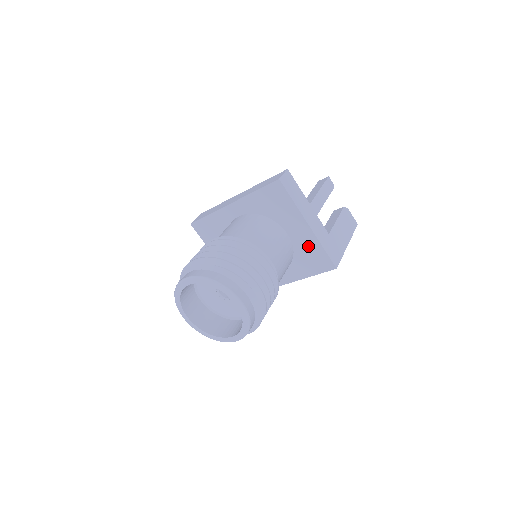
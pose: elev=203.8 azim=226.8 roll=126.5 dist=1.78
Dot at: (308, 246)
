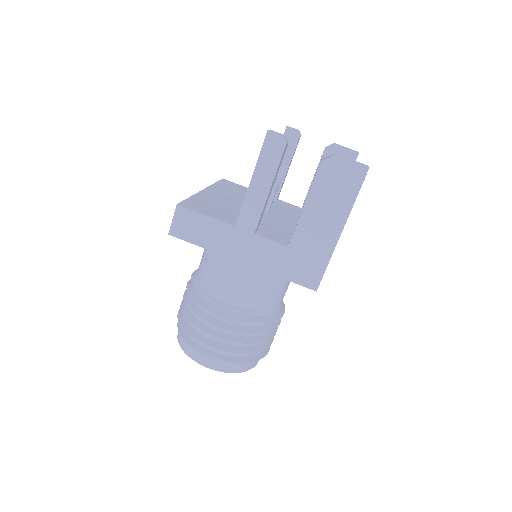
Dot at: occluded
